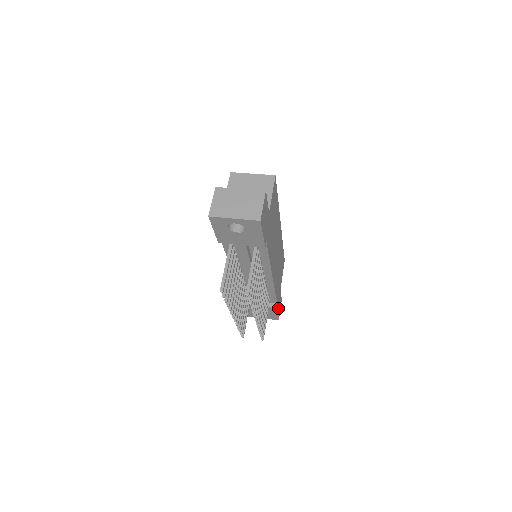
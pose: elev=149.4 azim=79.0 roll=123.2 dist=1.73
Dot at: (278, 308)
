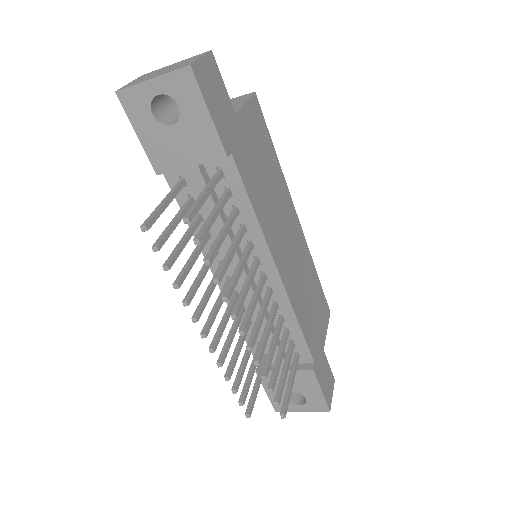
Dot at: (322, 381)
